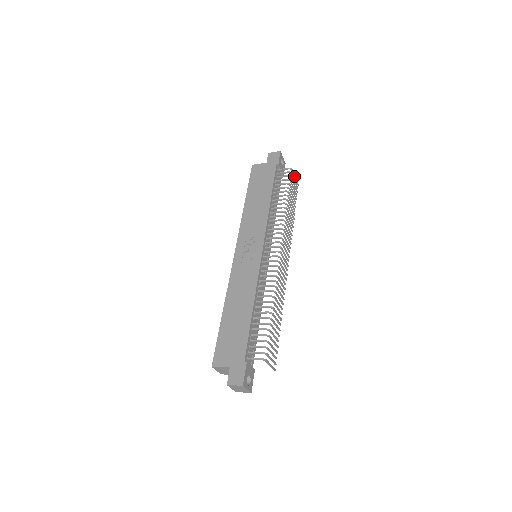
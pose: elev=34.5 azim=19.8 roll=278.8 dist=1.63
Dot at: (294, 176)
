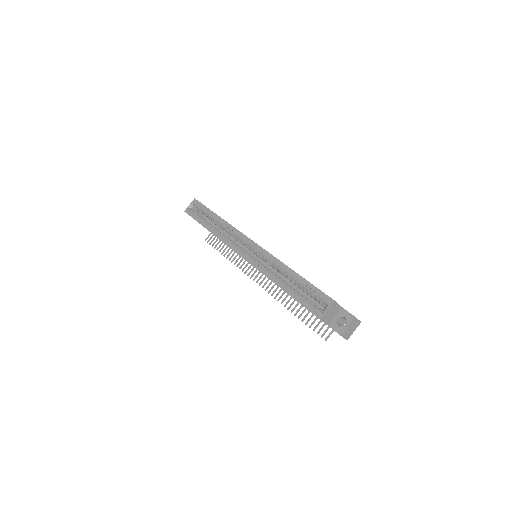
Dot at: occluded
